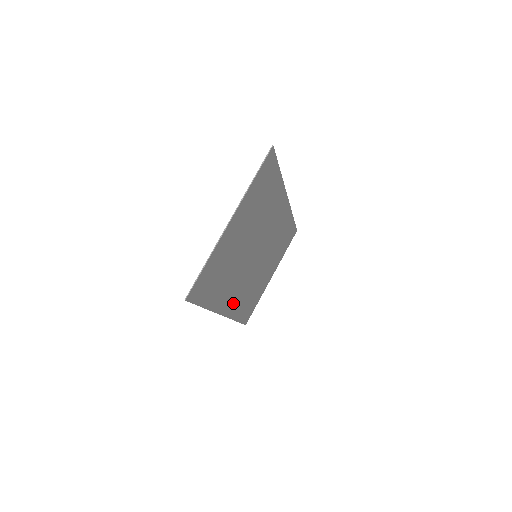
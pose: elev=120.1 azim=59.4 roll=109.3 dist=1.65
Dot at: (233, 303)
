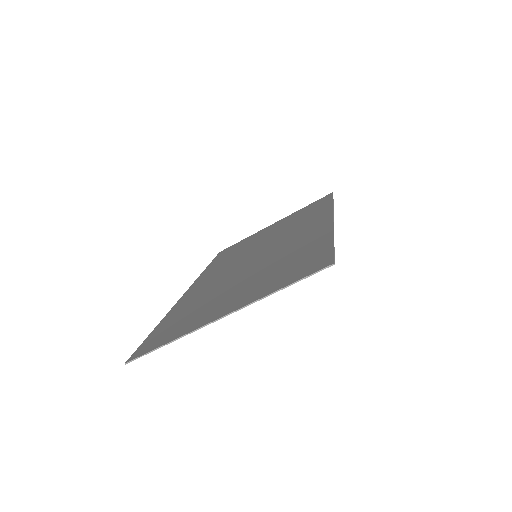
Dot at: occluded
